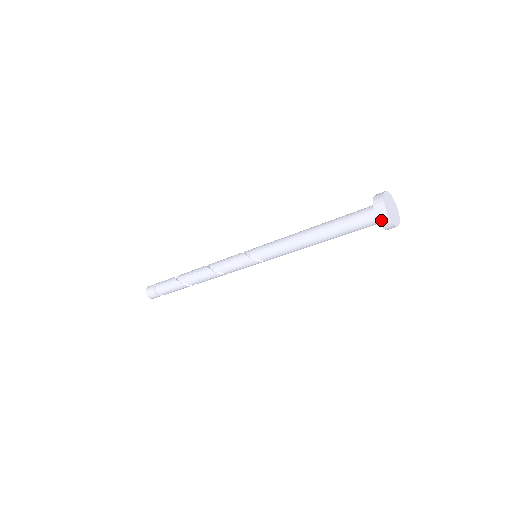
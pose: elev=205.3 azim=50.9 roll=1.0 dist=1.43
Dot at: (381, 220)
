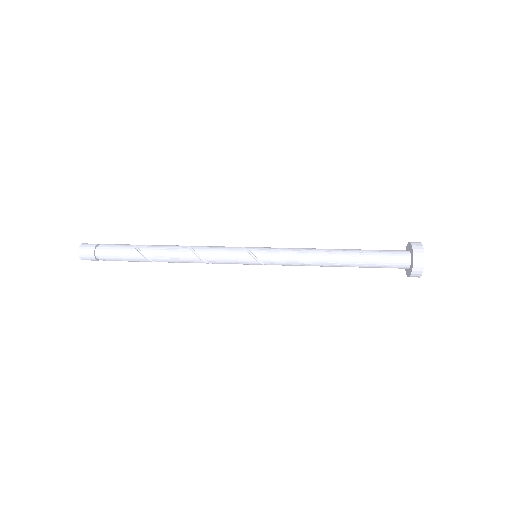
Dot at: (415, 269)
